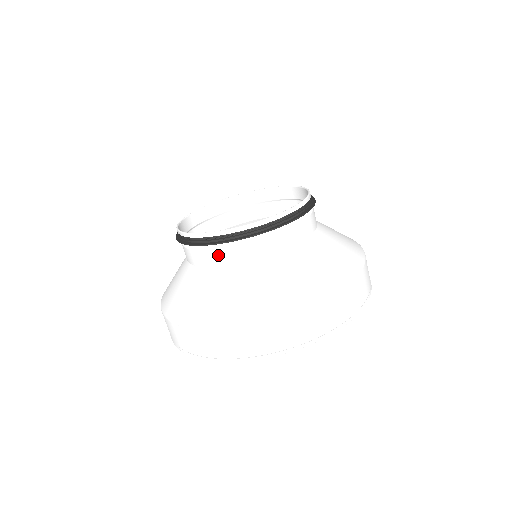
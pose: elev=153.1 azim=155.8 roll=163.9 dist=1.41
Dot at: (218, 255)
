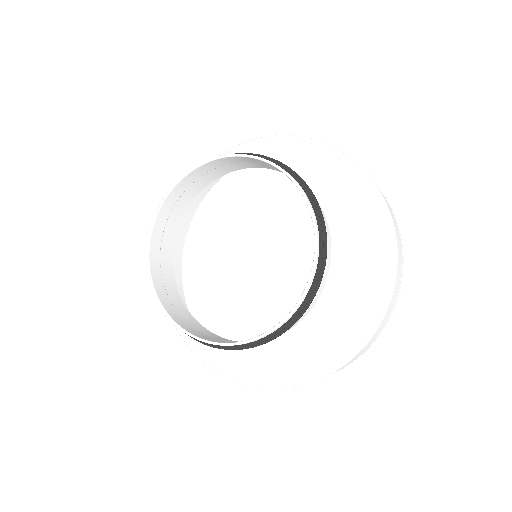
Dot at: occluded
